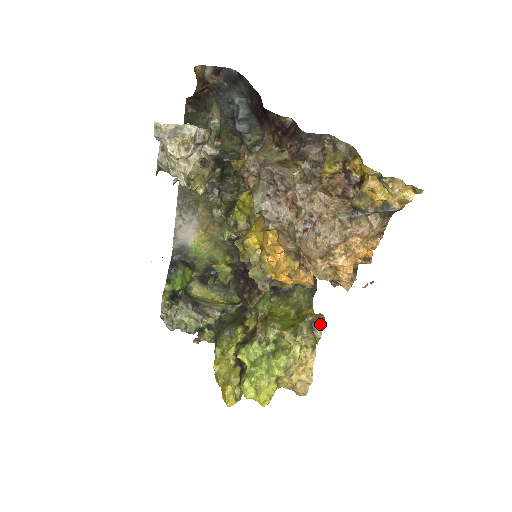
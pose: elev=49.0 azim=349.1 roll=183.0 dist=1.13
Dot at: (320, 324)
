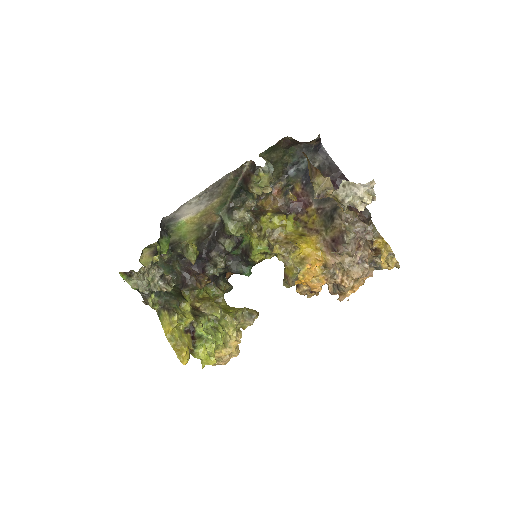
Dot at: (257, 315)
